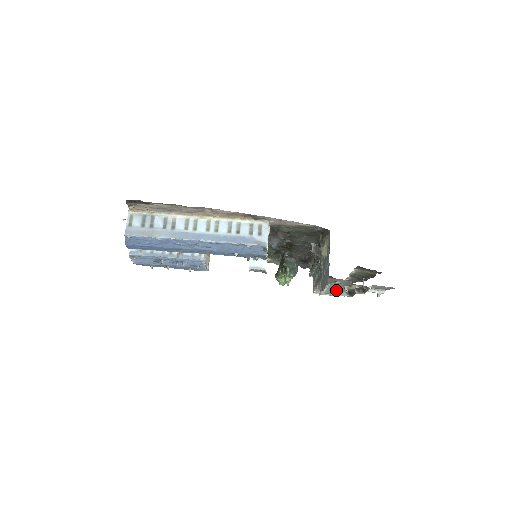
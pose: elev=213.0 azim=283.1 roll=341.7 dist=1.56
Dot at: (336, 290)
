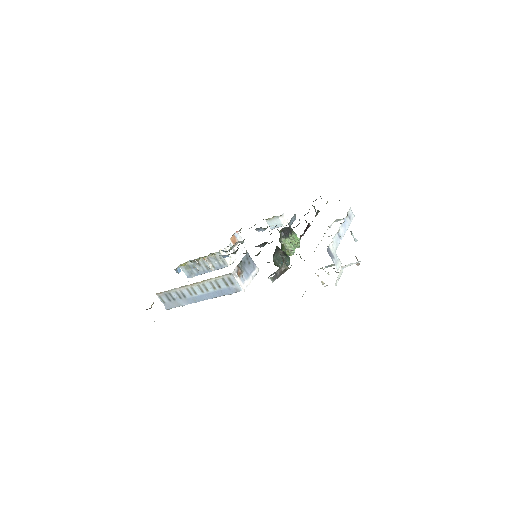
Dot at: occluded
